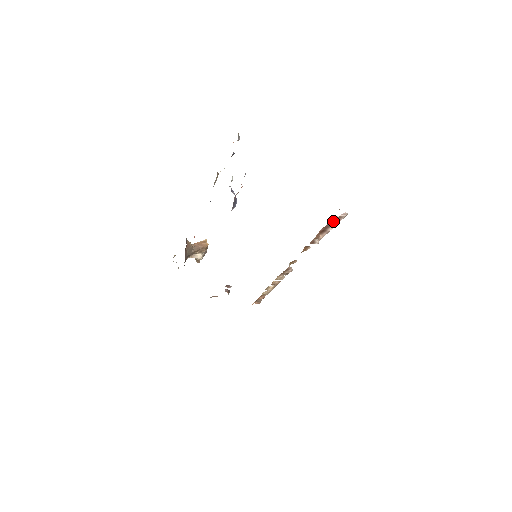
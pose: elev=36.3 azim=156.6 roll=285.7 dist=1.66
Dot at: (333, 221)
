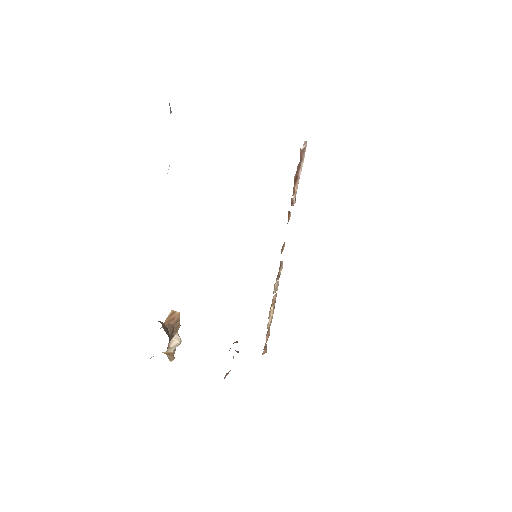
Dot at: (300, 158)
